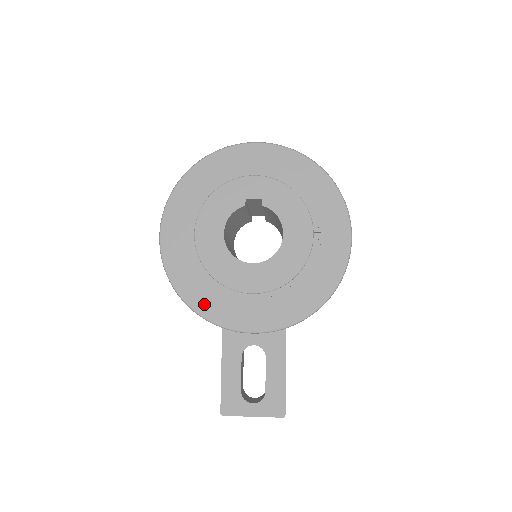
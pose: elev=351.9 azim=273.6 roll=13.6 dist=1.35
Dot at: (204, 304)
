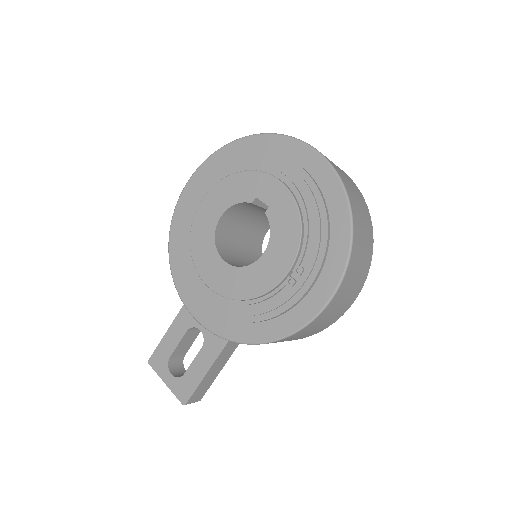
Dot at: (179, 267)
